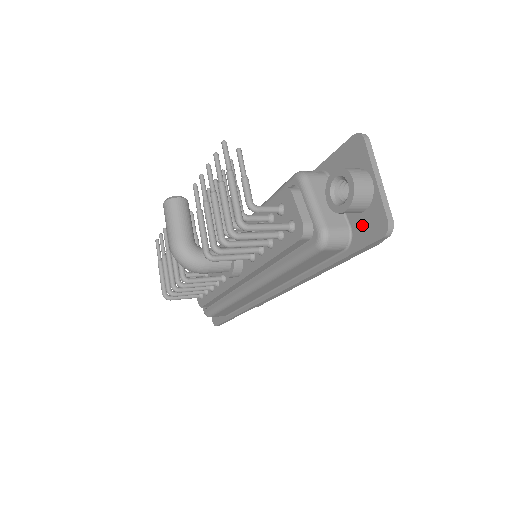
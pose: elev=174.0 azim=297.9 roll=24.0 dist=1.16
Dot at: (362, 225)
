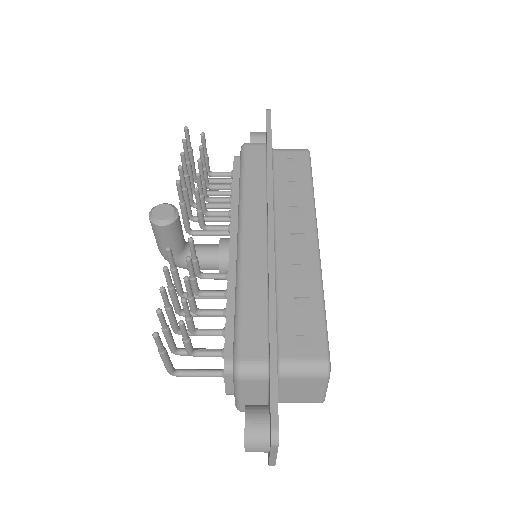
Dot at: occluded
